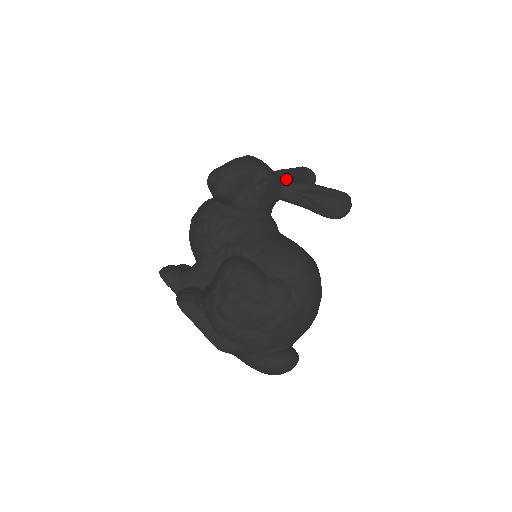
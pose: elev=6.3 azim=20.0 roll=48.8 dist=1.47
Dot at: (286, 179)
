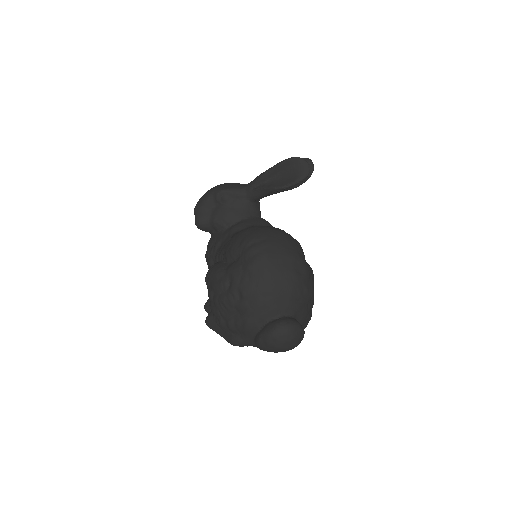
Dot at: occluded
